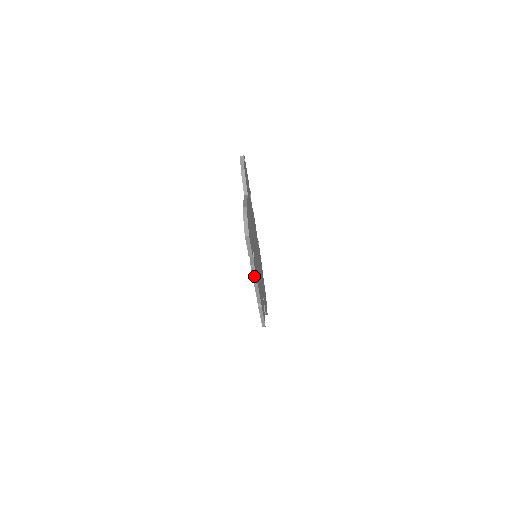
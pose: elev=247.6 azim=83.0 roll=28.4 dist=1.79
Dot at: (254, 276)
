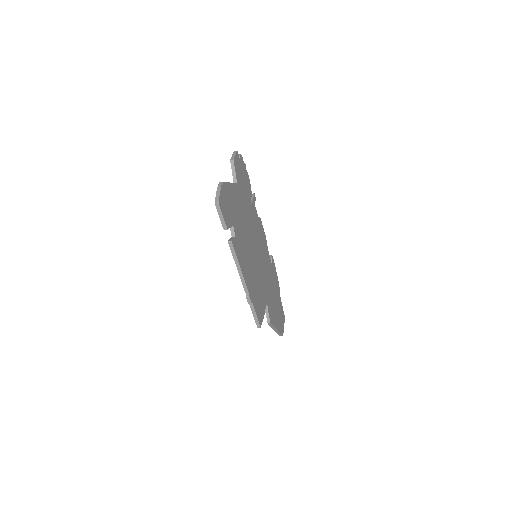
Dot at: (234, 256)
